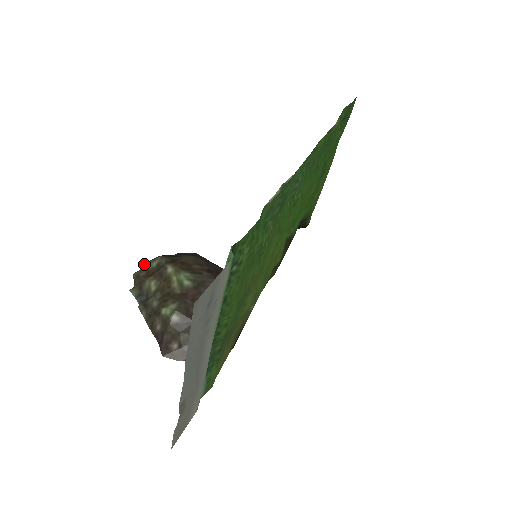
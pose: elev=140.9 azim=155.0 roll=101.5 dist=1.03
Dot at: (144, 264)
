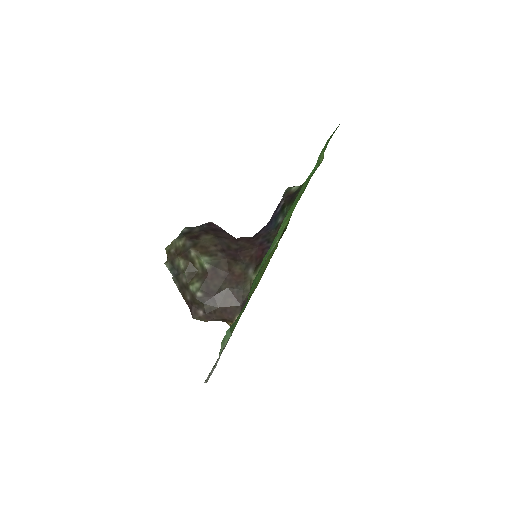
Dot at: (173, 241)
